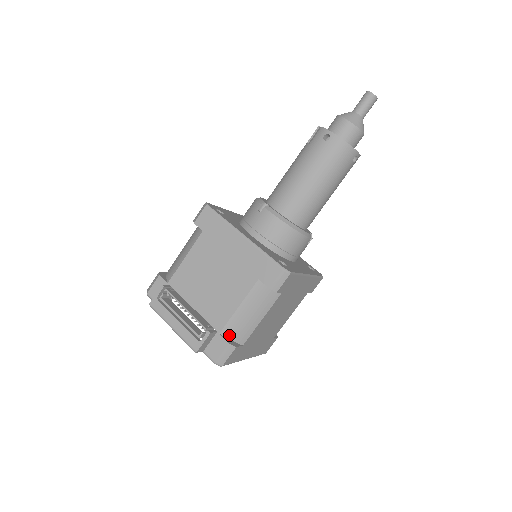
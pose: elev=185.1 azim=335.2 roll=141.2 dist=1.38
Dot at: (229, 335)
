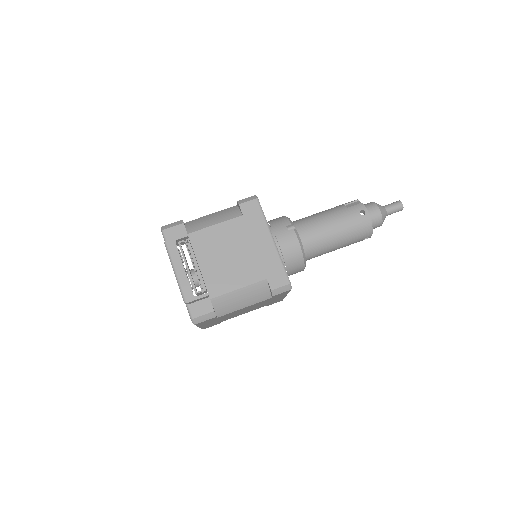
Dot at: (216, 304)
